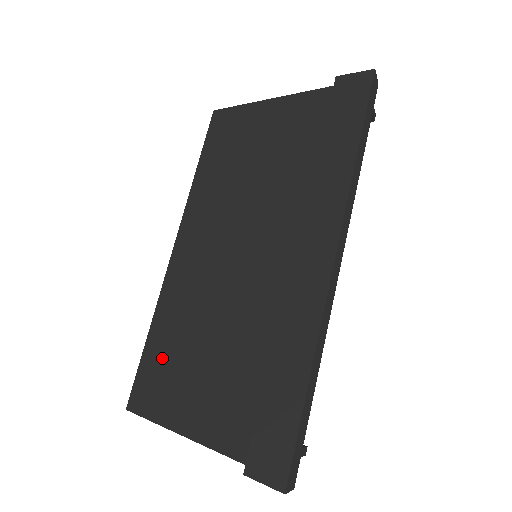
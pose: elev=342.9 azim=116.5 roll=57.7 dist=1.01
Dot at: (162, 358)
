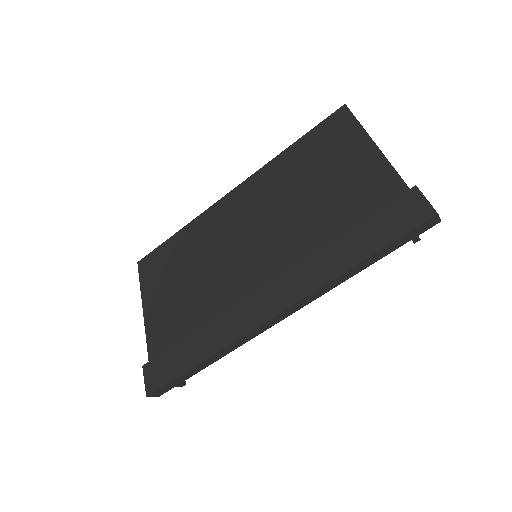
Dot at: (171, 256)
